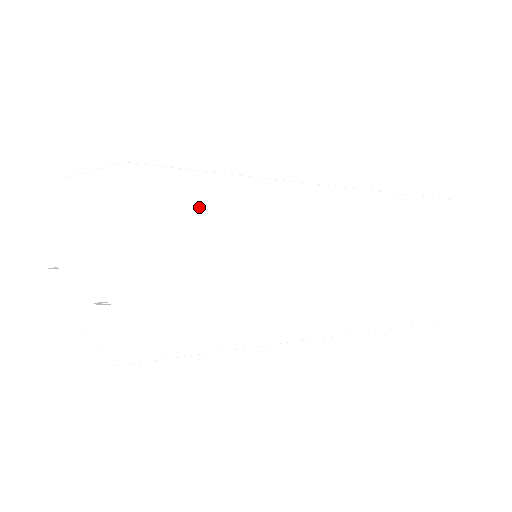
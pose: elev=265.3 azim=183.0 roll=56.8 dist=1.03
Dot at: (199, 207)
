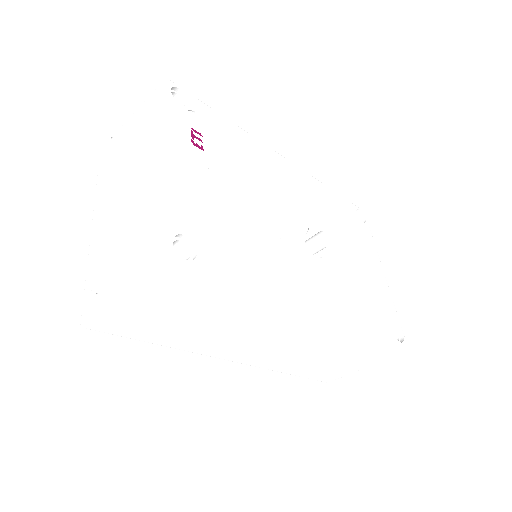
Dot at: (204, 293)
